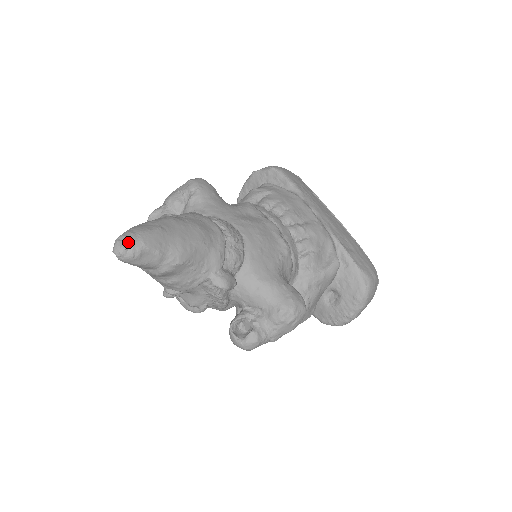
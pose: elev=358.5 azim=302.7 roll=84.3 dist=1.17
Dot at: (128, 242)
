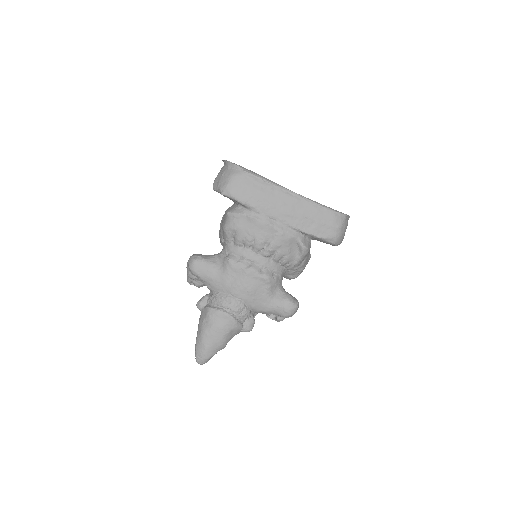
Dot at: (201, 362)
